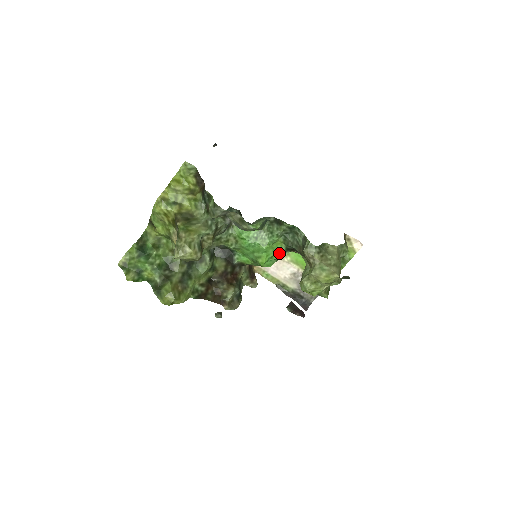
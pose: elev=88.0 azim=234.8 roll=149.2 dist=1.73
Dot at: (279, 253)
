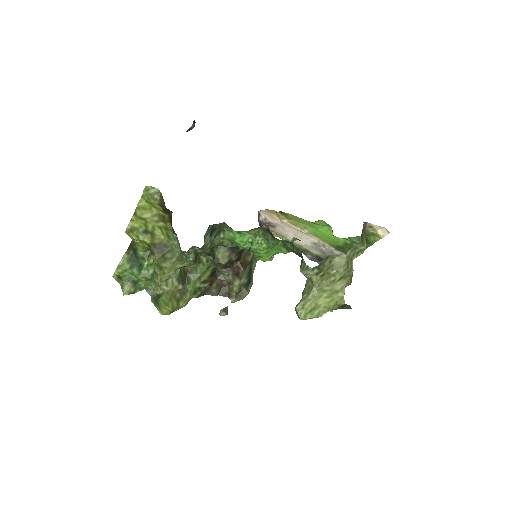
Dot at: (282, 252)
